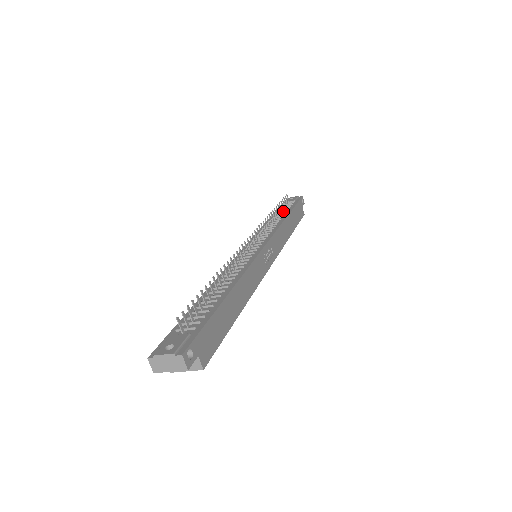
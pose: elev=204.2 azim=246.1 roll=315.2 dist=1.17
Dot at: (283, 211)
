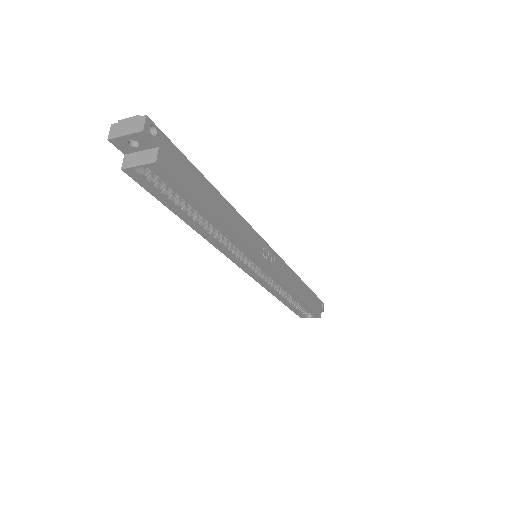
Dot at: occluded
